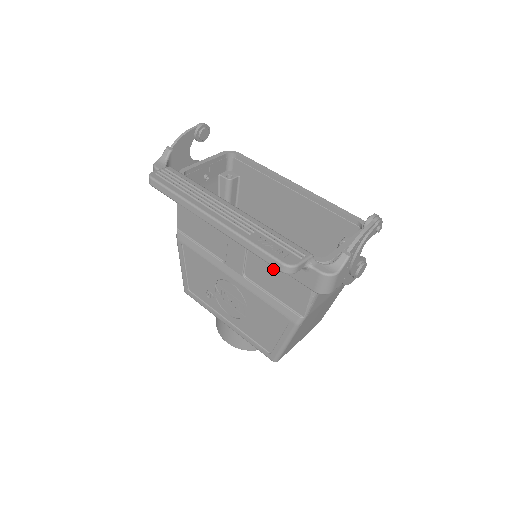
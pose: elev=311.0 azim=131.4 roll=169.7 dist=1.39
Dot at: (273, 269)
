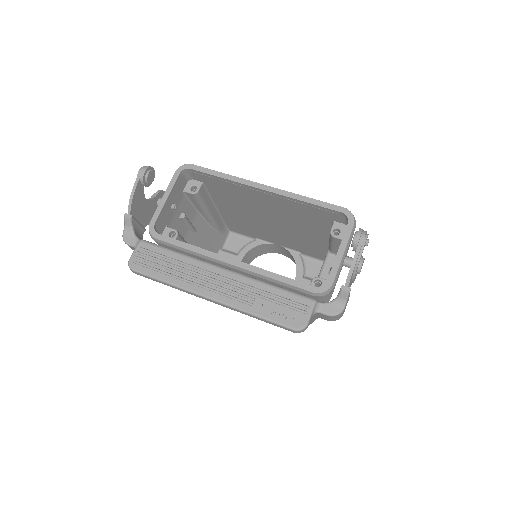
Dot at: occluded
